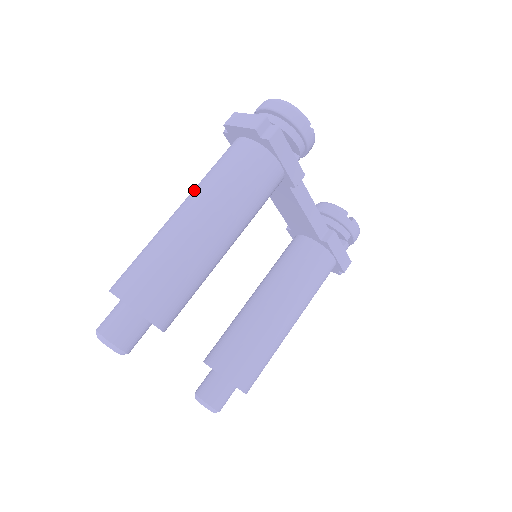
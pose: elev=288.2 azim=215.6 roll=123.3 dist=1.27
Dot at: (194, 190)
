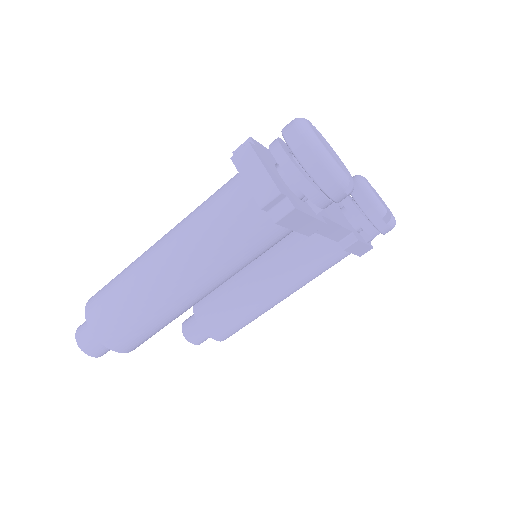
Dot at: (180, 233)
